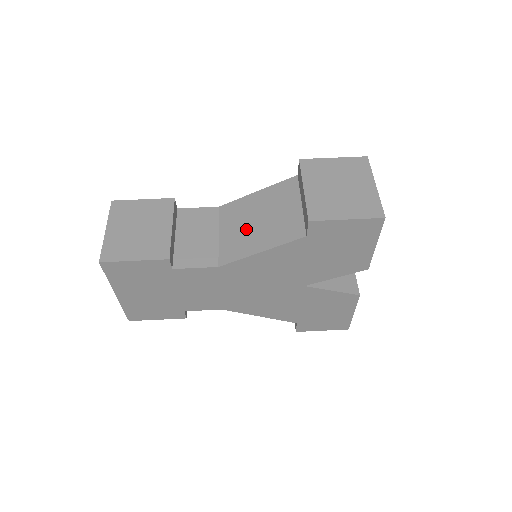
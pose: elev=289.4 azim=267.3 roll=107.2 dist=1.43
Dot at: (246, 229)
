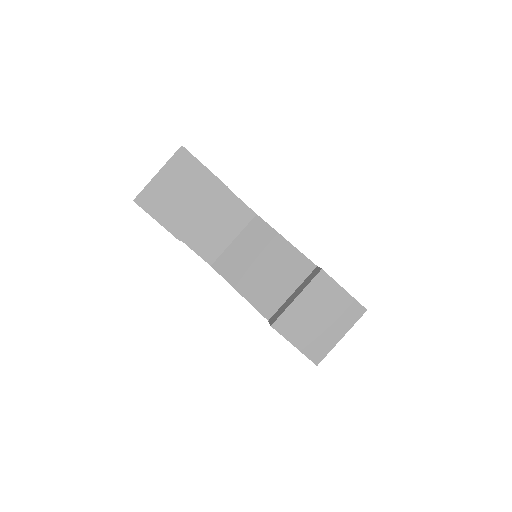
Dot at: (250, 262)
